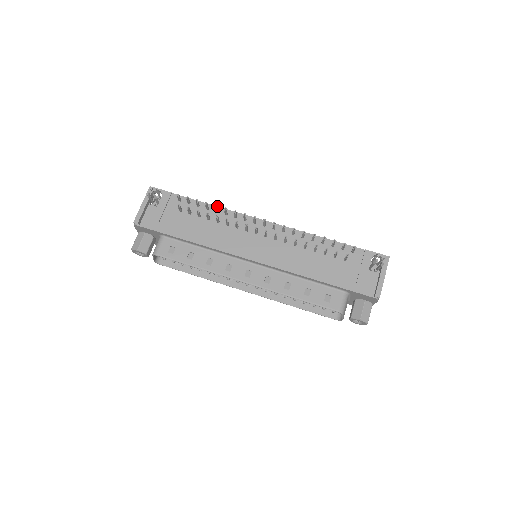
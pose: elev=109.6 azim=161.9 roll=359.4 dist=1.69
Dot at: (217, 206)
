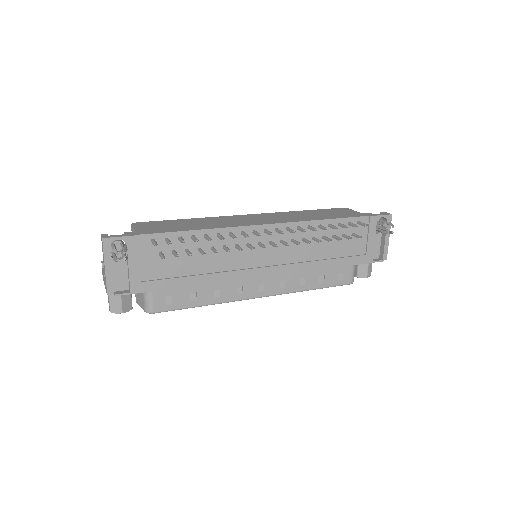
Dot at: (203, 229)
